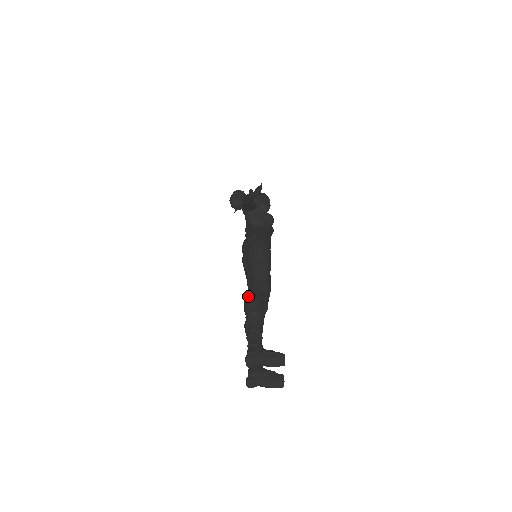
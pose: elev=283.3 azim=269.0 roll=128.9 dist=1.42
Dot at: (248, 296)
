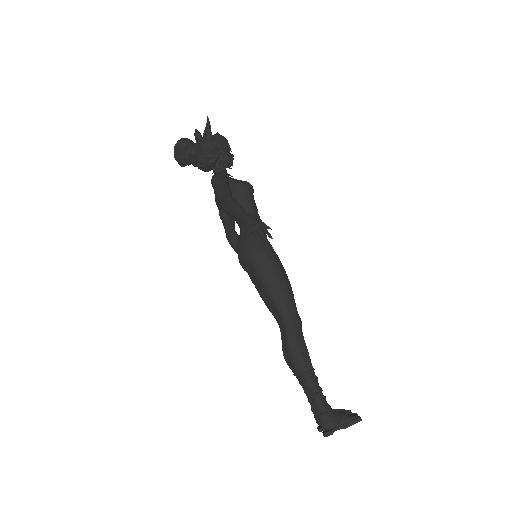
Dot at: (290, 351)
